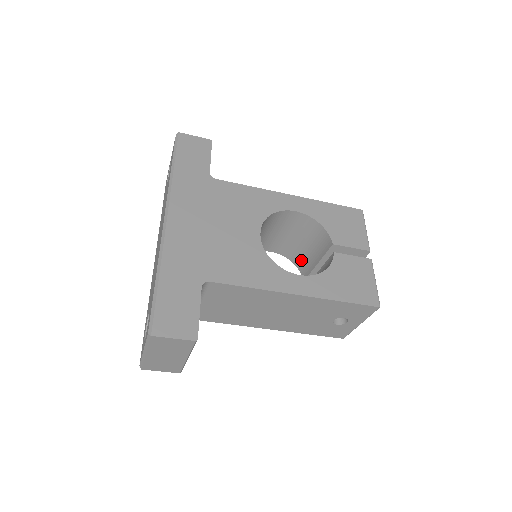
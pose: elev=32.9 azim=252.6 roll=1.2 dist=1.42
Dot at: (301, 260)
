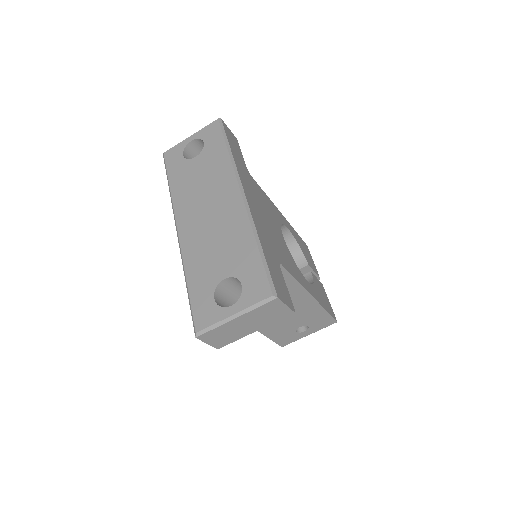
Dot at: occluded
